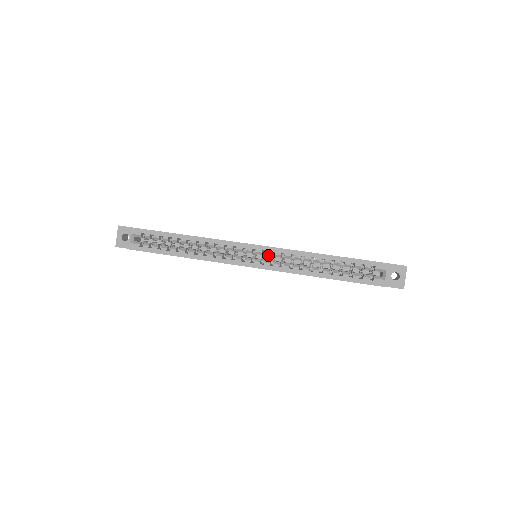
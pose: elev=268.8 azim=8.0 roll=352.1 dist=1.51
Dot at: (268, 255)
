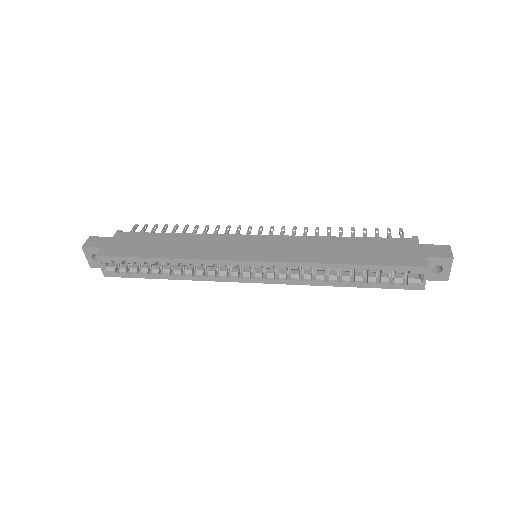
Dot at: (270, 268)
